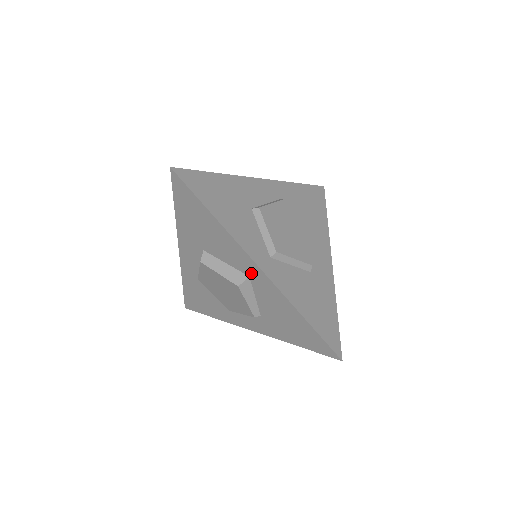
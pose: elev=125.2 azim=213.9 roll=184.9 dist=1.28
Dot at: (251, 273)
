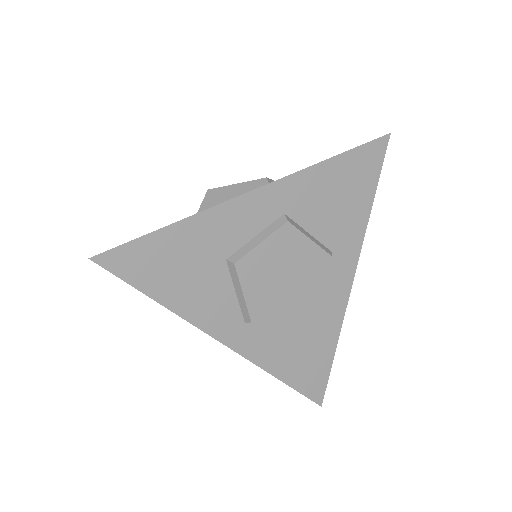
Dot at: occluded
